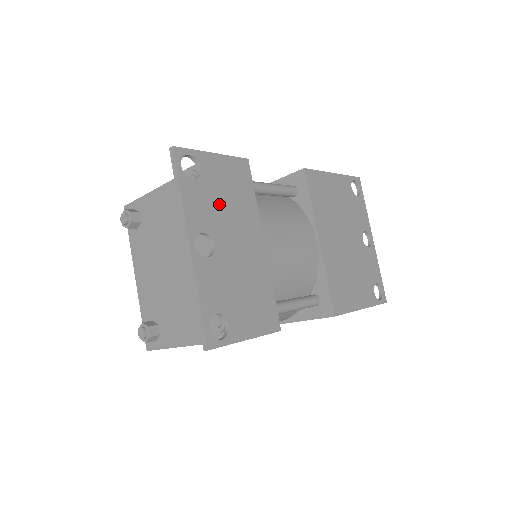
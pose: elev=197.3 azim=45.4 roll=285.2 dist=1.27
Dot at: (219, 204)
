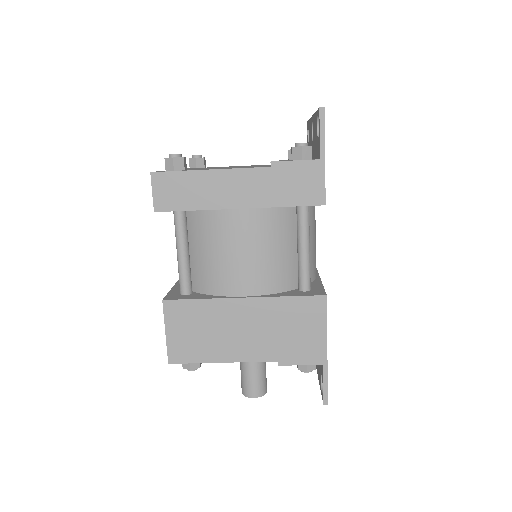
Dot at: occluded
